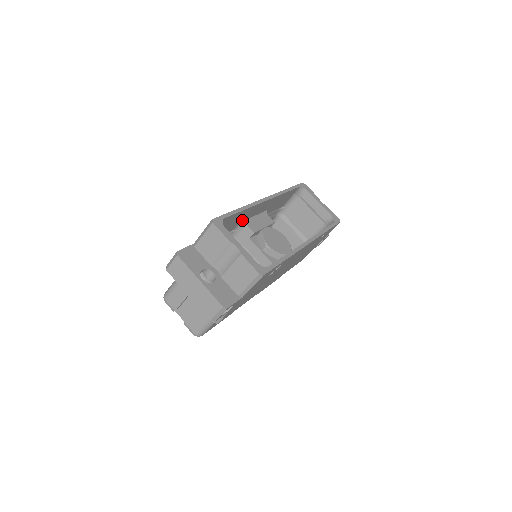
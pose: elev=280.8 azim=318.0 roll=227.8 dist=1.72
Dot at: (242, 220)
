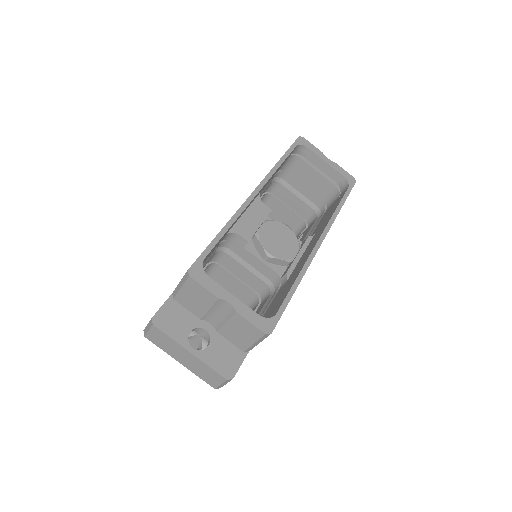
Dot at: occluded
